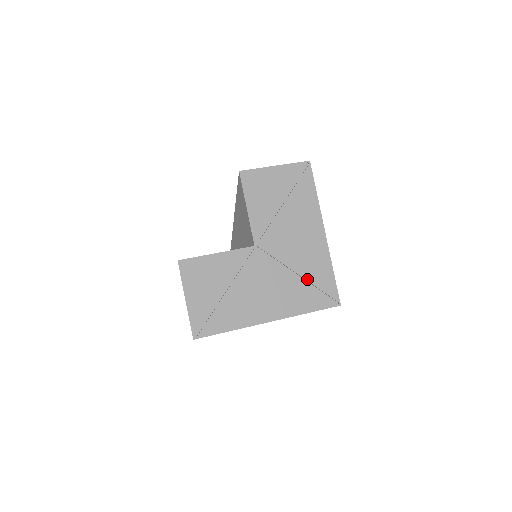
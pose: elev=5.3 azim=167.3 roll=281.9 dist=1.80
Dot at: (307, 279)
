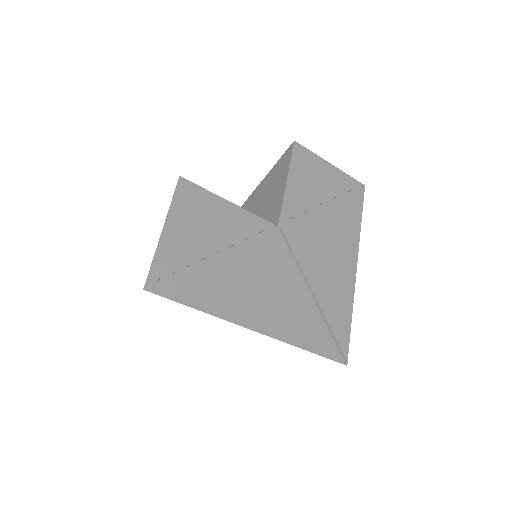
Dot at: (321, 306)
